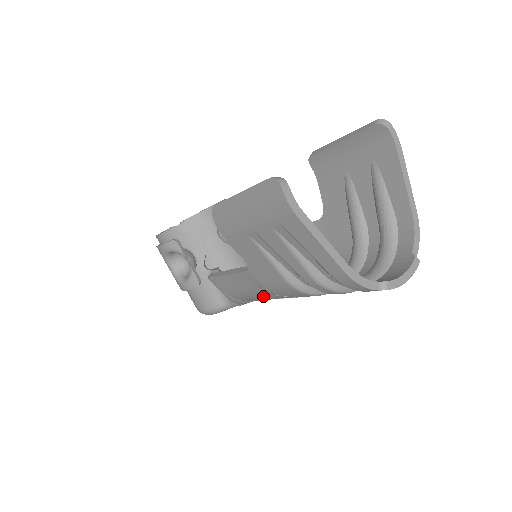
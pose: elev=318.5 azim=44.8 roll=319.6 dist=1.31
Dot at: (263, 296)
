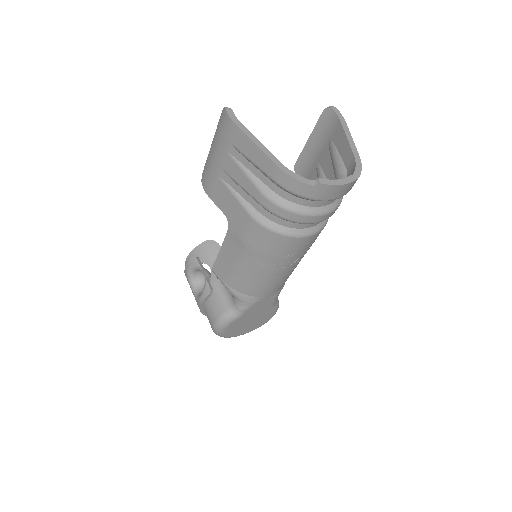
Dot at: (248, 264)
